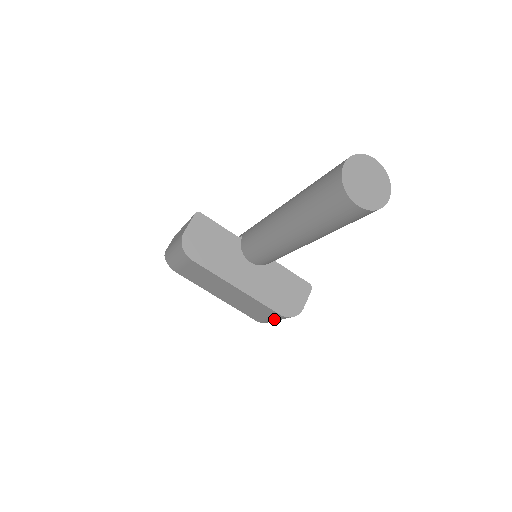
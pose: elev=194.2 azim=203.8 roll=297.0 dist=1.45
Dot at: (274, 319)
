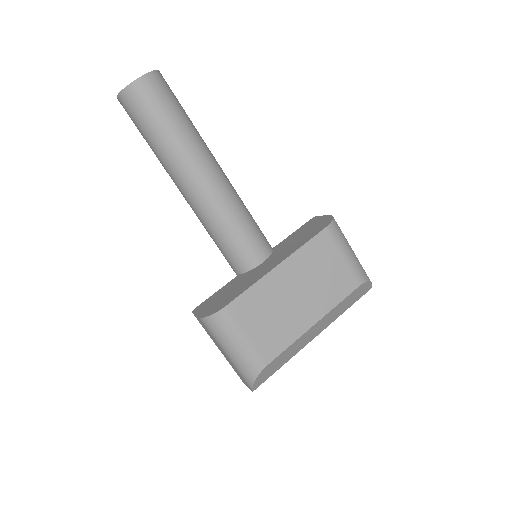
Dot at: (343, 249)
